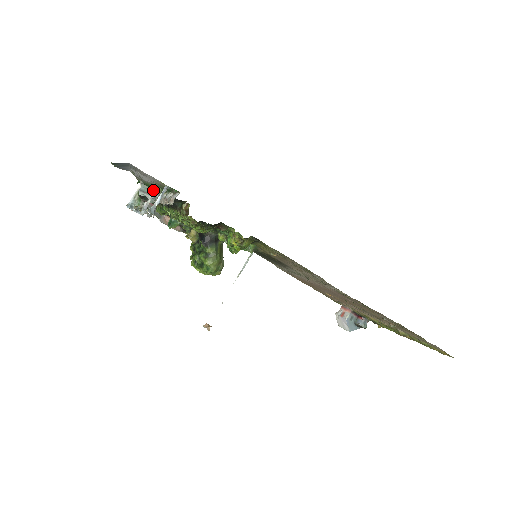
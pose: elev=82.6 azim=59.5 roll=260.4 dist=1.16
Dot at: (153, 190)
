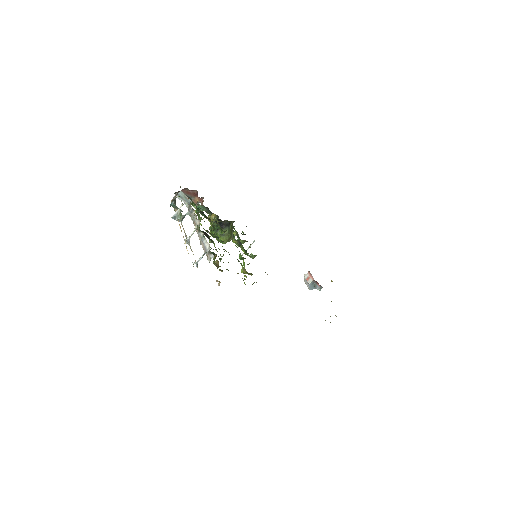
Dot at: (189, 199)
